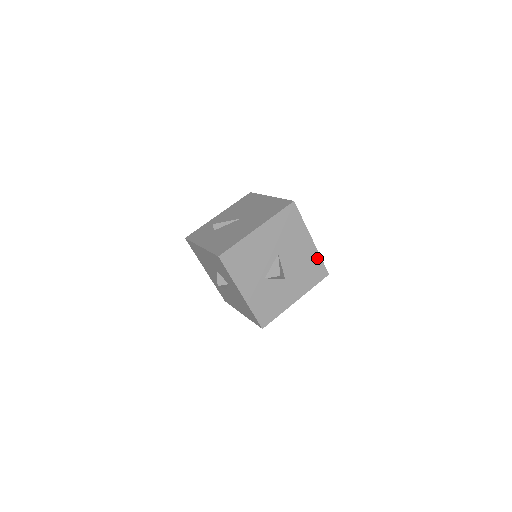
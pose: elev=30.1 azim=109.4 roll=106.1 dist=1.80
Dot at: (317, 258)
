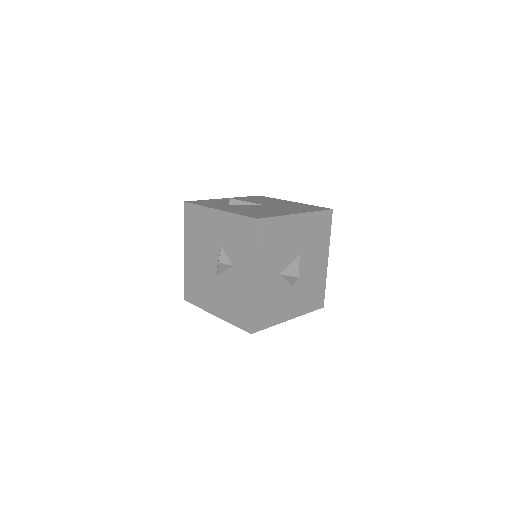
Dot at: (323, 283)
